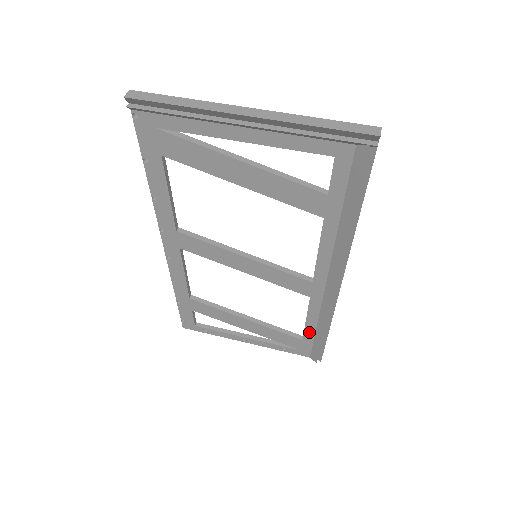
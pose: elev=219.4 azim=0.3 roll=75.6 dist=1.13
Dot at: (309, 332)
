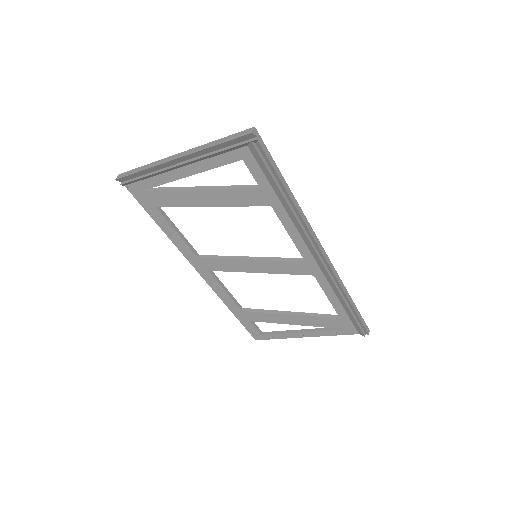
Dot at: (339, 309)
